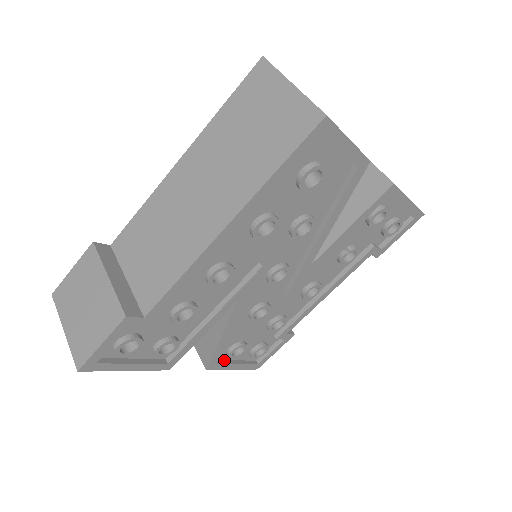
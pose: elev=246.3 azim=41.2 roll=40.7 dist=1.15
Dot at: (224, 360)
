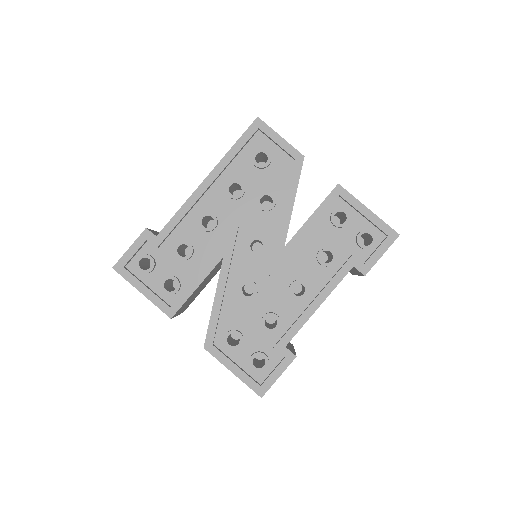
Dot at: (223, 353)
